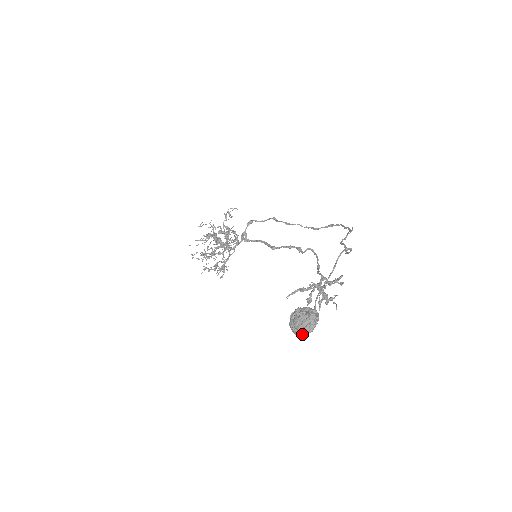
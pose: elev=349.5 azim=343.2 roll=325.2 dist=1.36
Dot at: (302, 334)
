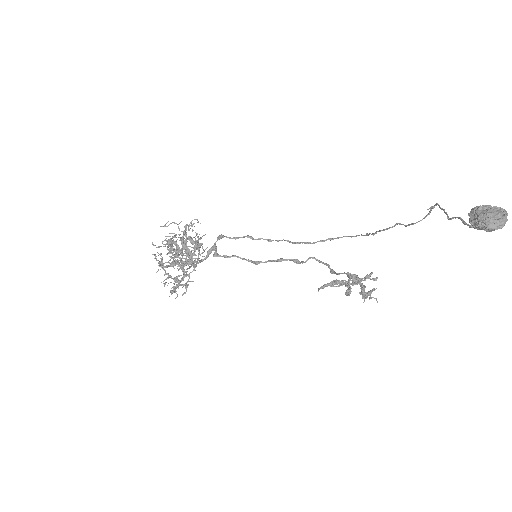
Dot at: (499, 226)
